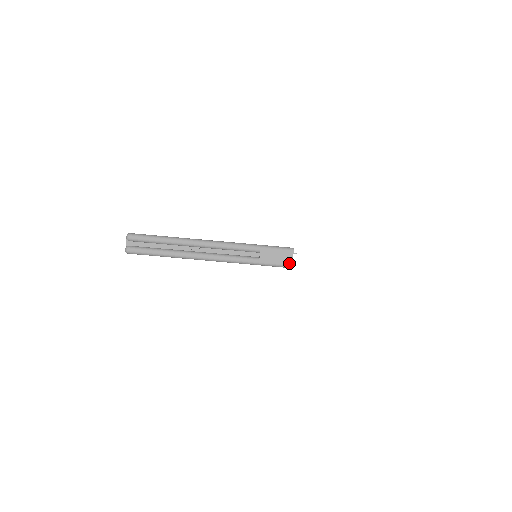
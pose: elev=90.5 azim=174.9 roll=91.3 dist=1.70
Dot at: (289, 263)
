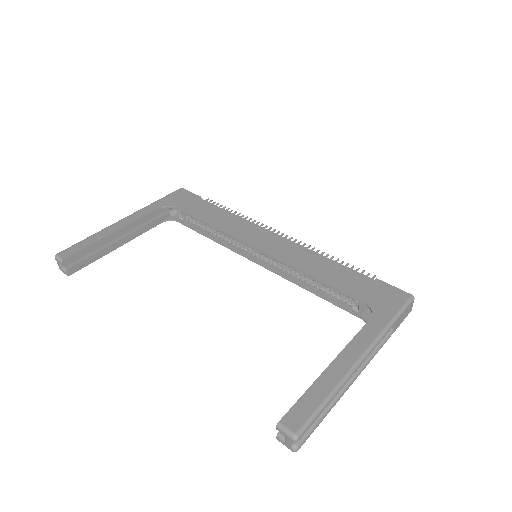
Dot at: occluded
